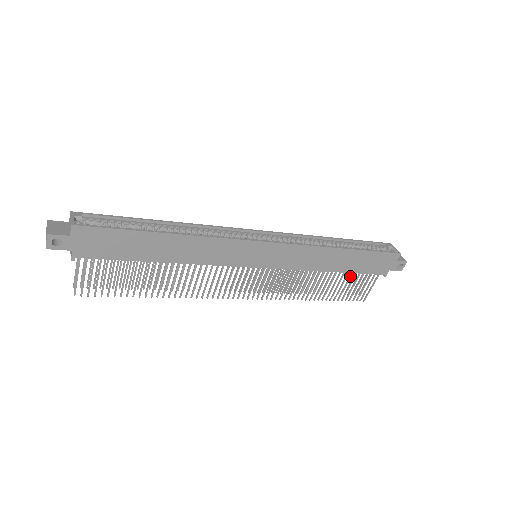
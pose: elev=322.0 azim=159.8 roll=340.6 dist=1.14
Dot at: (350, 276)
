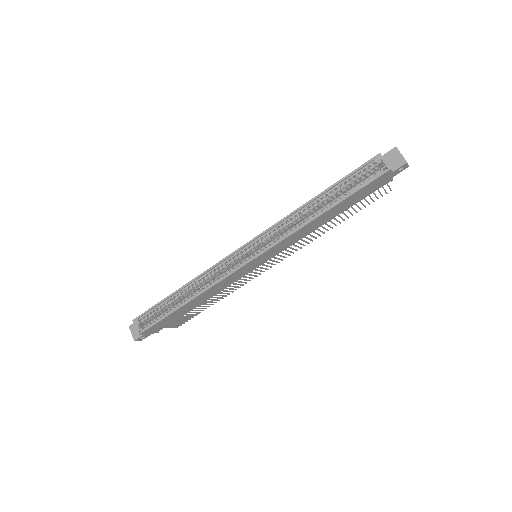
Dot at: occluded
